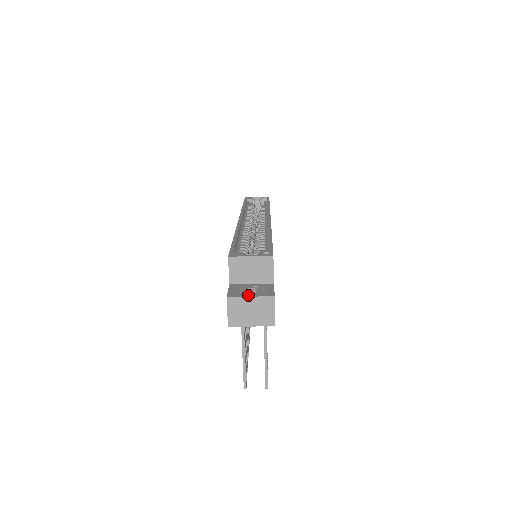
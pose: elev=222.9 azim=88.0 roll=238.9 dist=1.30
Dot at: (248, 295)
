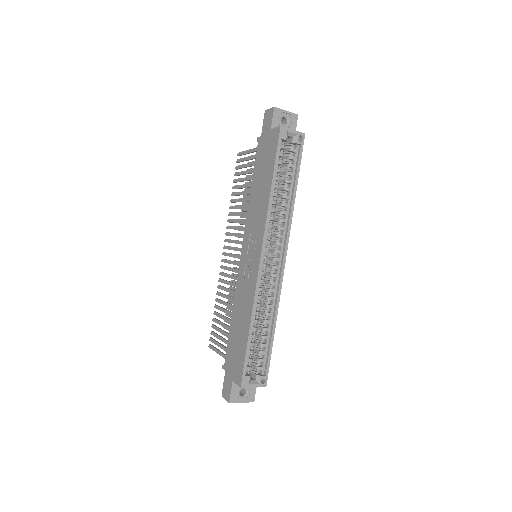
Dot at: (241, 401)
